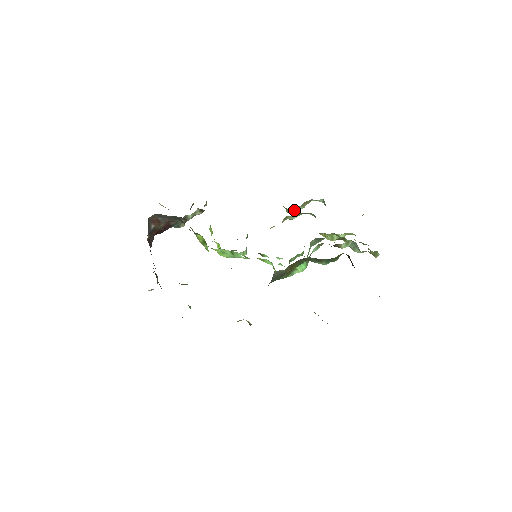
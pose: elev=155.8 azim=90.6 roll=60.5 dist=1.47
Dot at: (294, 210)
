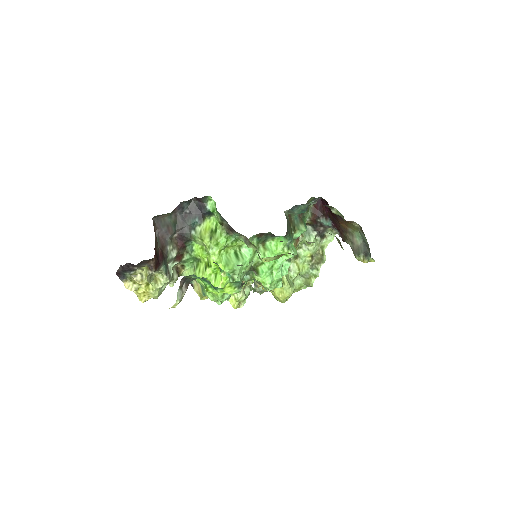
Dot at: (244, 293)
